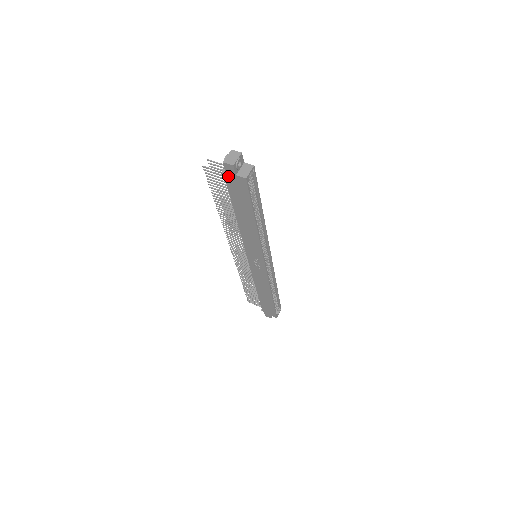
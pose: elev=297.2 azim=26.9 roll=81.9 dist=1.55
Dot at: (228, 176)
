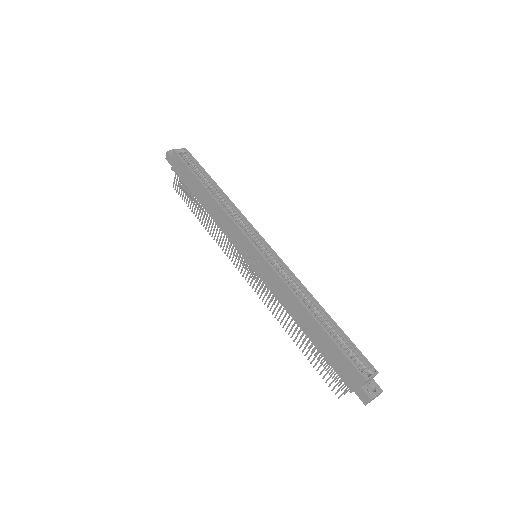
Dot at: (173, 167)
